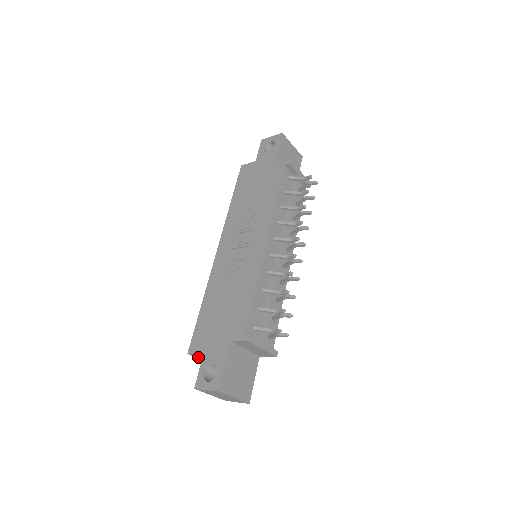
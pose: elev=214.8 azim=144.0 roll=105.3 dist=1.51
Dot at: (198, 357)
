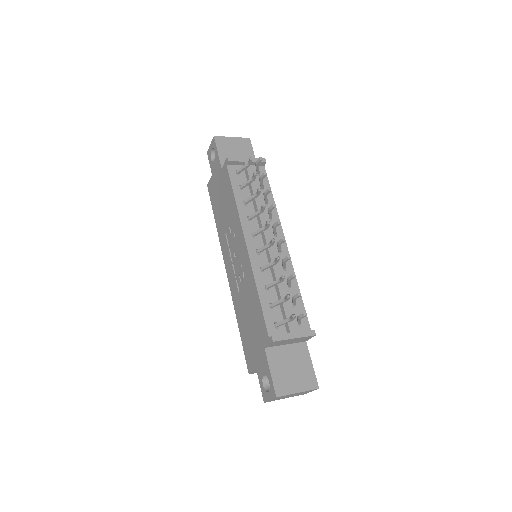
Dot at: occluded
